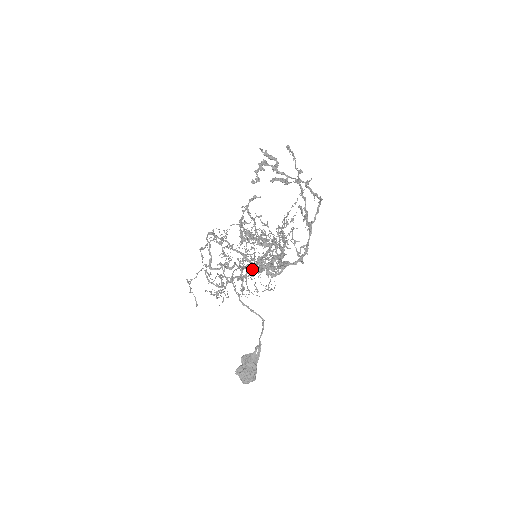
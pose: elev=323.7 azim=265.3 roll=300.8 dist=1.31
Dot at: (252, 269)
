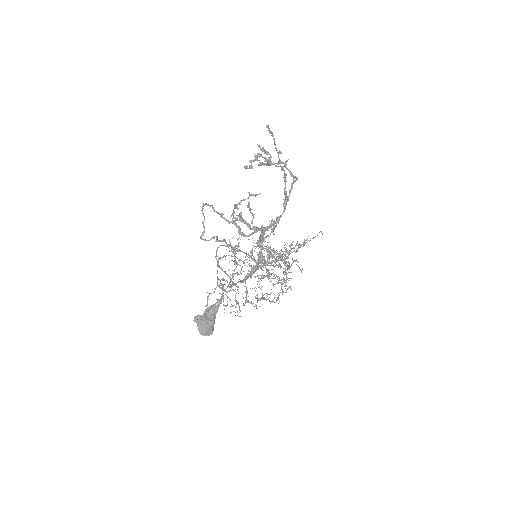
Dot at: (251, 267)
